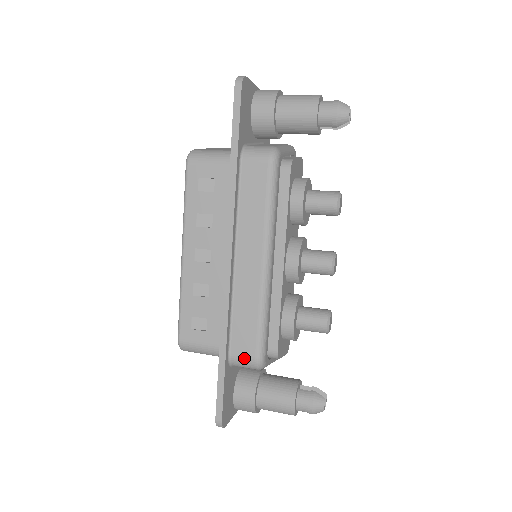
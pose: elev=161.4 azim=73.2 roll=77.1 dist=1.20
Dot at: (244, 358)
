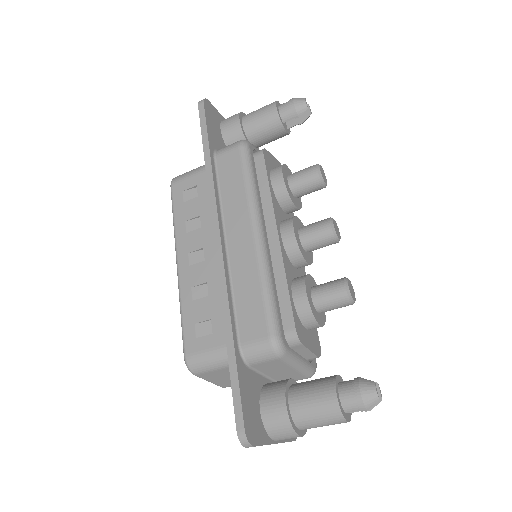
Dot at: (256, 342)
